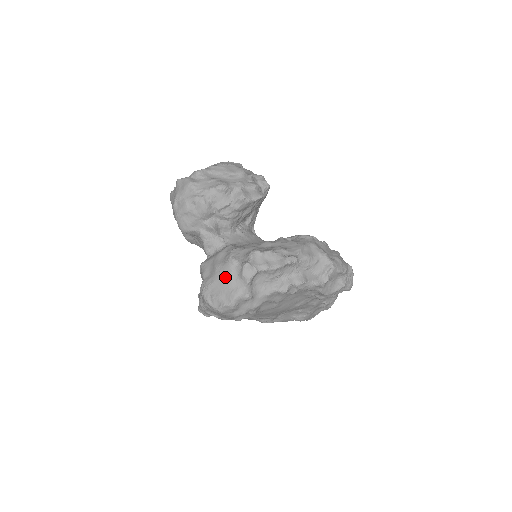
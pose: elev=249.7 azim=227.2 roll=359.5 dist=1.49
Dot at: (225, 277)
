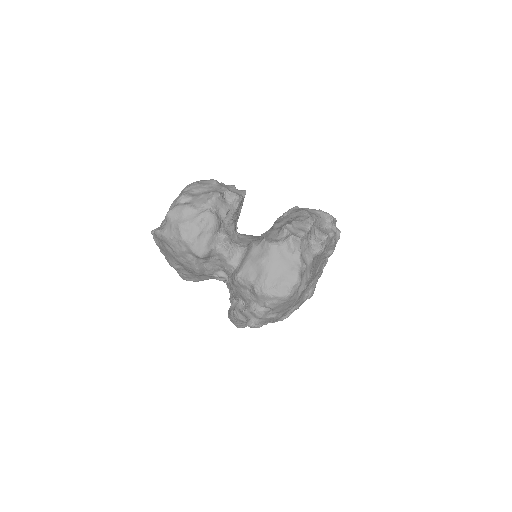
Dot at: (277, 262)
